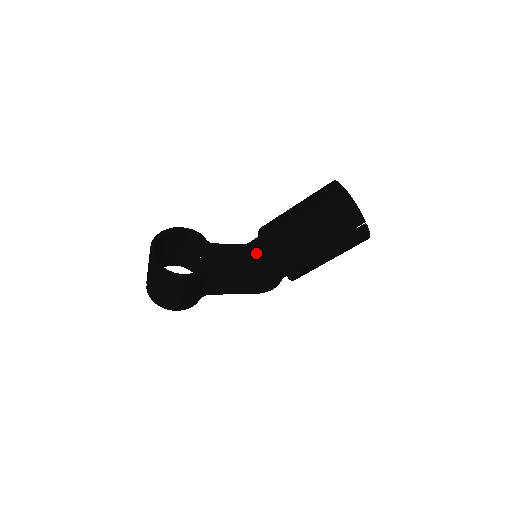
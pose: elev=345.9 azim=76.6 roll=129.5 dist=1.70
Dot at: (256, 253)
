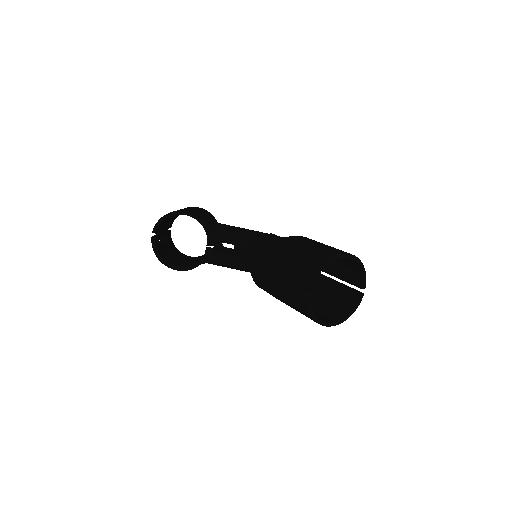
Dot at: (249, 263)
